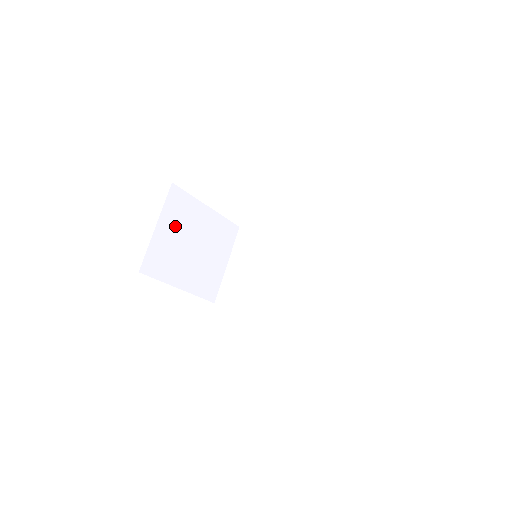
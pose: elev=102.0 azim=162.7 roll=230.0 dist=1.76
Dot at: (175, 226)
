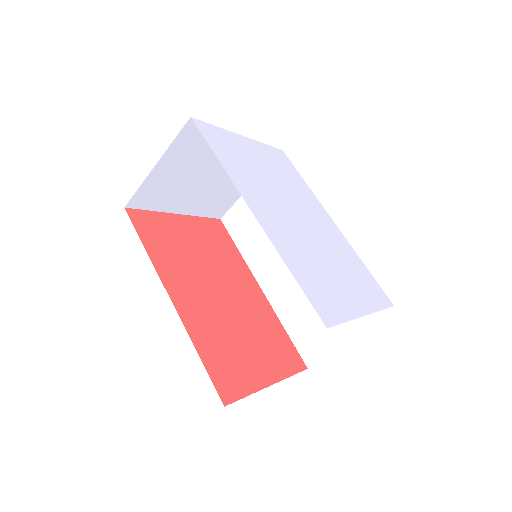
Dot at: (185, 161)
